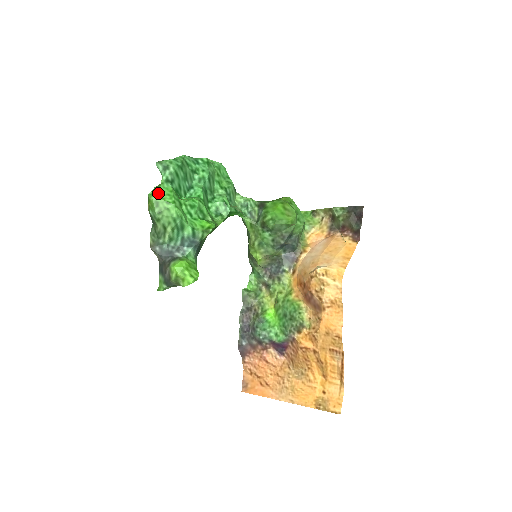
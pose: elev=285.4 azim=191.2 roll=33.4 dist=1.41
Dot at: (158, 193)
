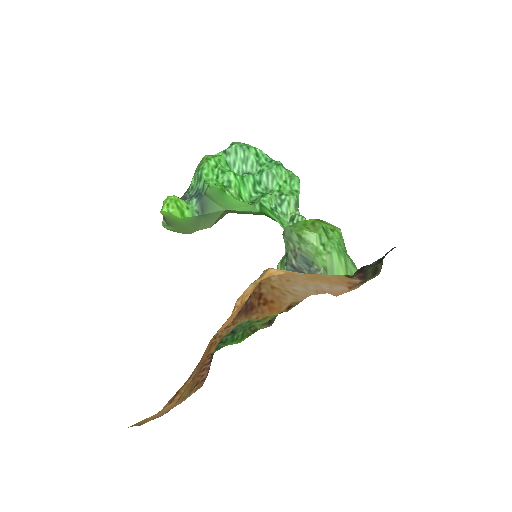
Dot at: (211, 155)
